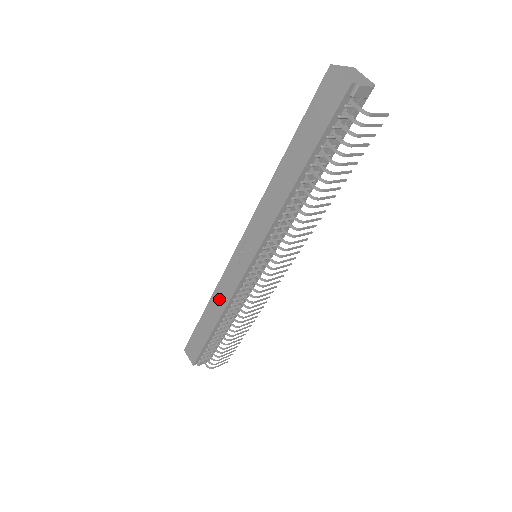
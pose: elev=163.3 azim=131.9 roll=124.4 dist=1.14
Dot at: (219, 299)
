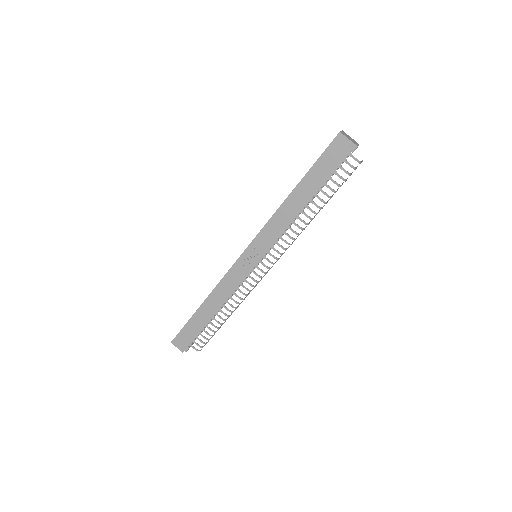
Dot at: (221, 293)
